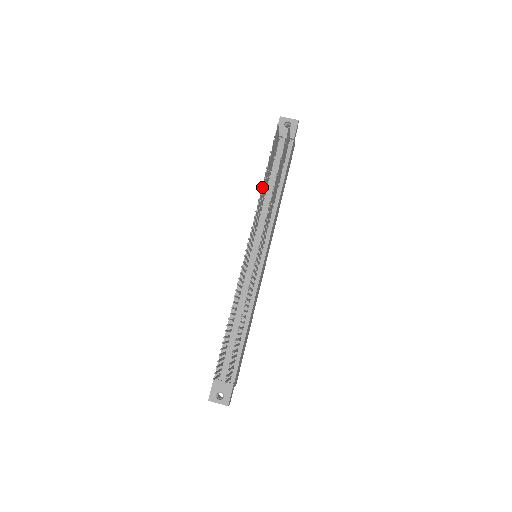
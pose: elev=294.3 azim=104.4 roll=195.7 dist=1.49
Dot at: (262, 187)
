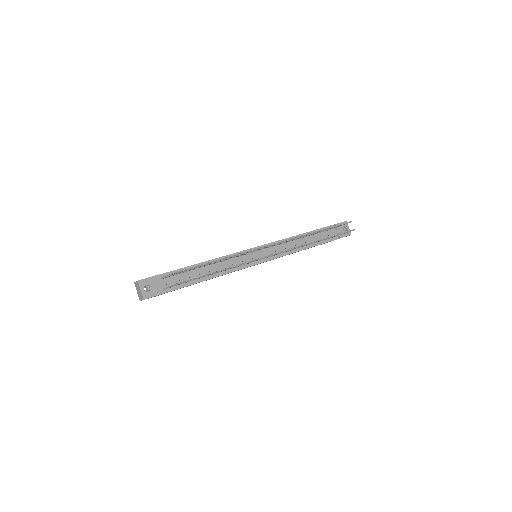
Dot at: occluded
